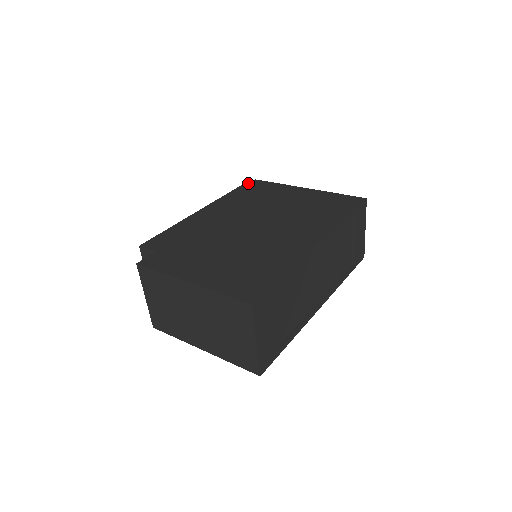
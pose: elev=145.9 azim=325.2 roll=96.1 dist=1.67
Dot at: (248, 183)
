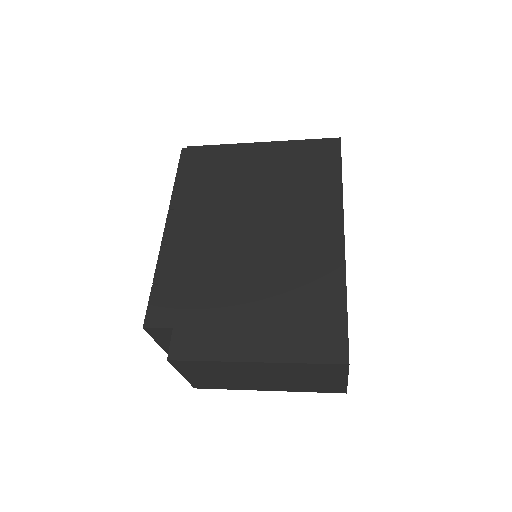
Dot at: (184, 157)
